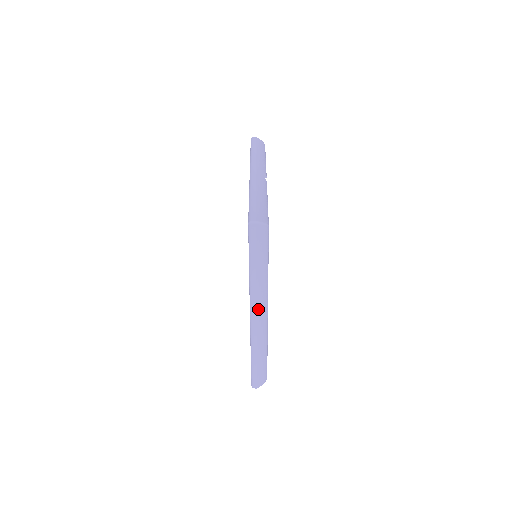
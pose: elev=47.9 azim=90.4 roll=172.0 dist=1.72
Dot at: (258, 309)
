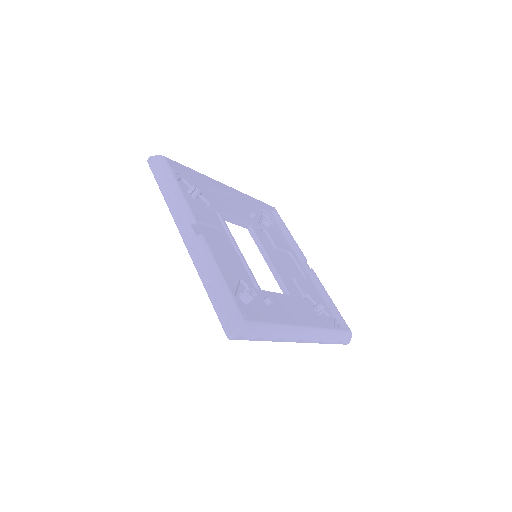
Dot at: (298, 338)
